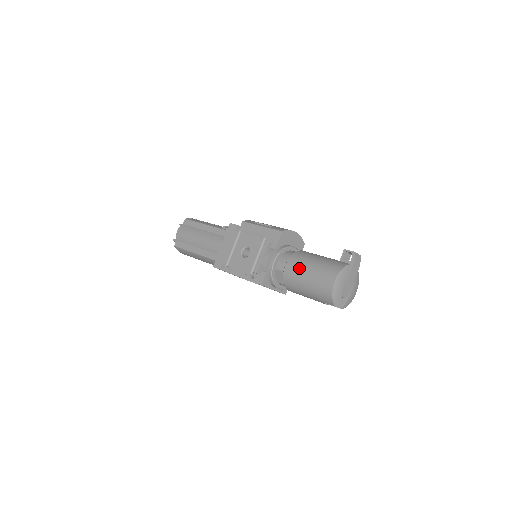
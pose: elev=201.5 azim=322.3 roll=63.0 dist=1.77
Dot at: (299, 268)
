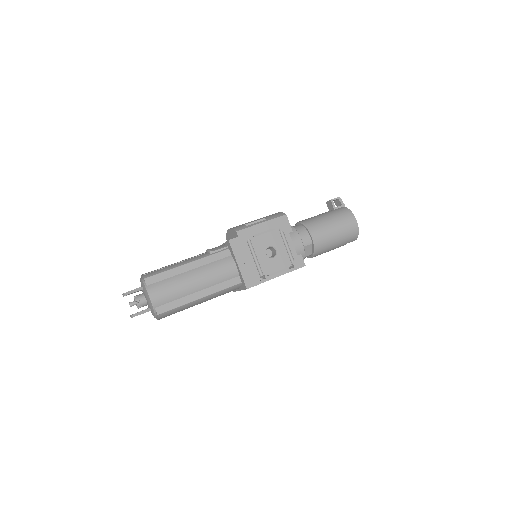
Dot at: (325, 231)
